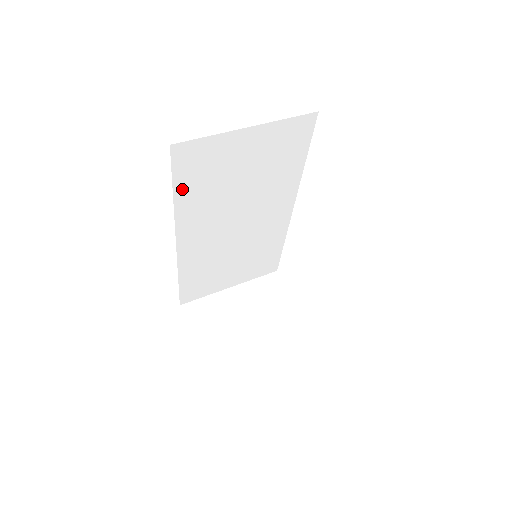
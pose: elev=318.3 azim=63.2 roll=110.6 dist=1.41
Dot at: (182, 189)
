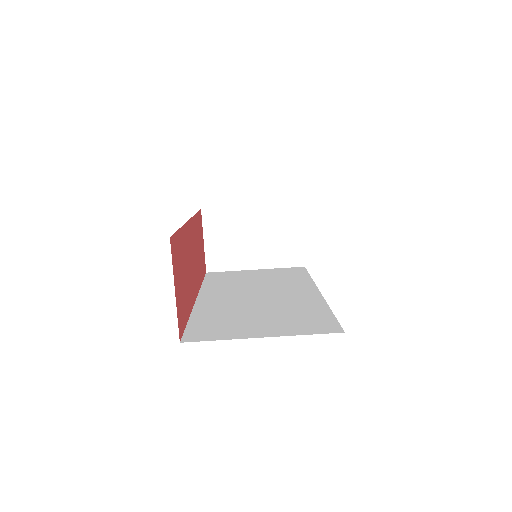
Dot at: occluded
